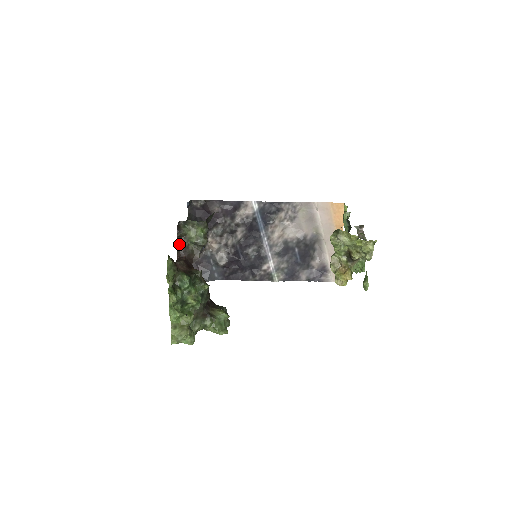
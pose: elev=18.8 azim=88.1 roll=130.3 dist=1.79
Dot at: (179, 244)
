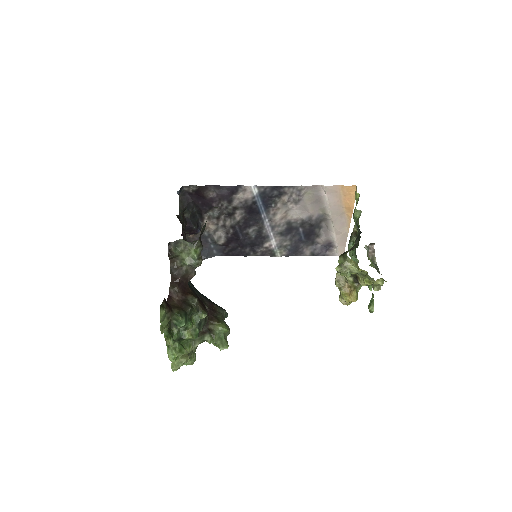
Dot at: (171, 265)
